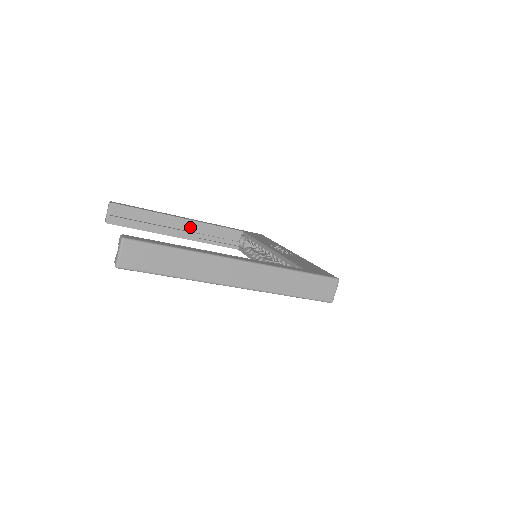
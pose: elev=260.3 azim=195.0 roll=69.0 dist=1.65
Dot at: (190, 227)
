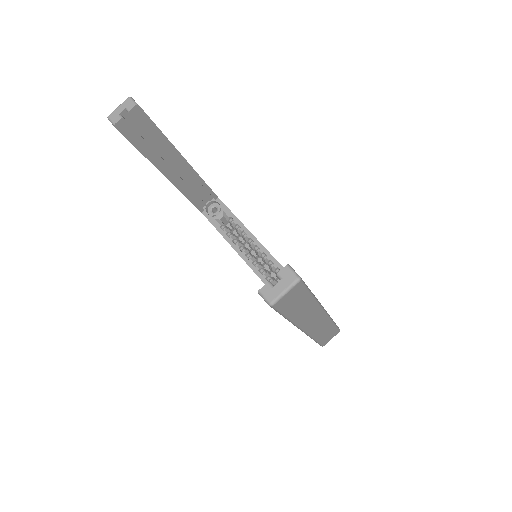
Dot at: (185, 173)
